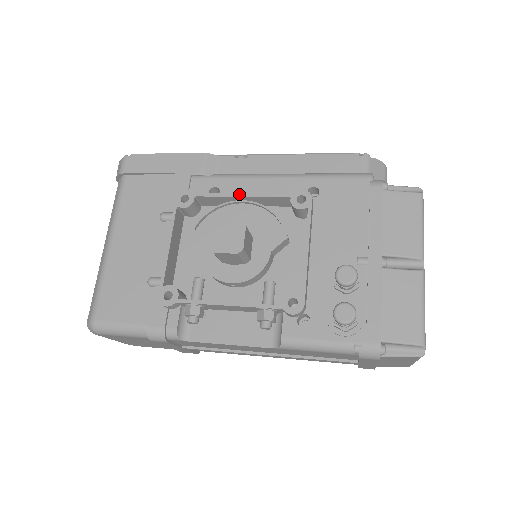
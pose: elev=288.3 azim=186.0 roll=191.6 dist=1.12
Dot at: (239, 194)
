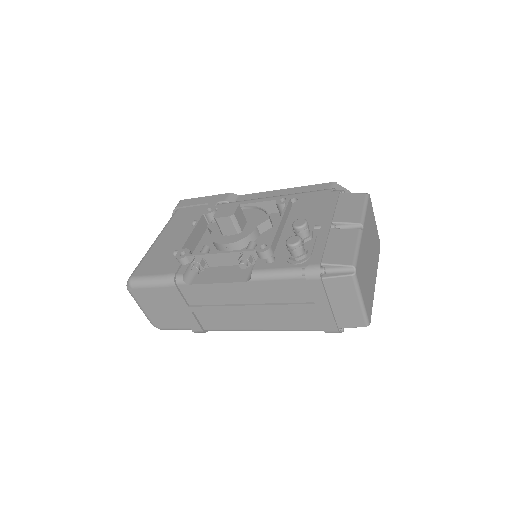
Dot at: (244, 203)
